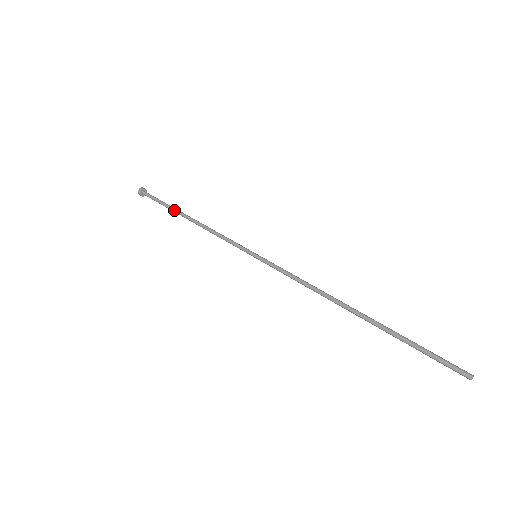
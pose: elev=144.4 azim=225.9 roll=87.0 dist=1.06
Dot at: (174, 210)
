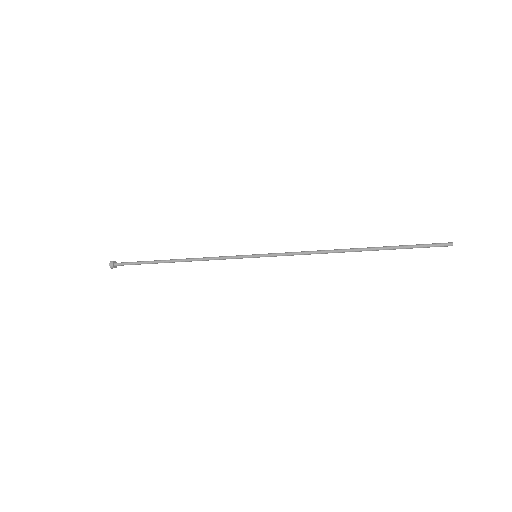
Dot at: (158, 260)
